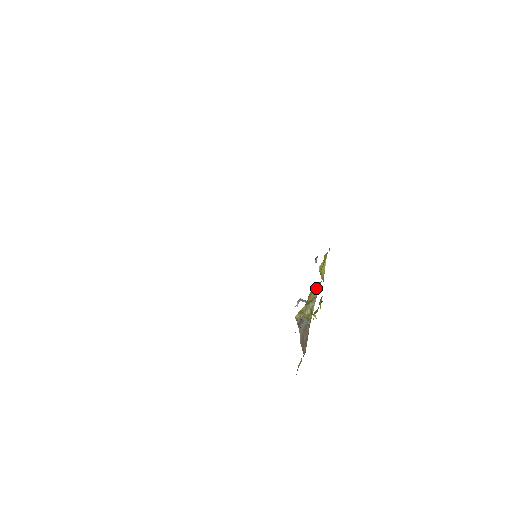
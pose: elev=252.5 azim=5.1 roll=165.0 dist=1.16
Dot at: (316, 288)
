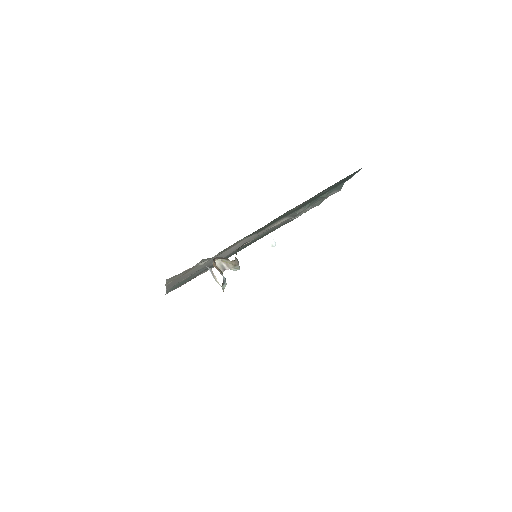
Dot at: occluded
